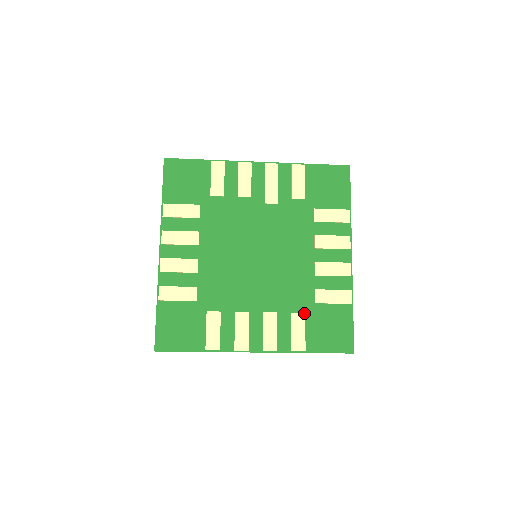
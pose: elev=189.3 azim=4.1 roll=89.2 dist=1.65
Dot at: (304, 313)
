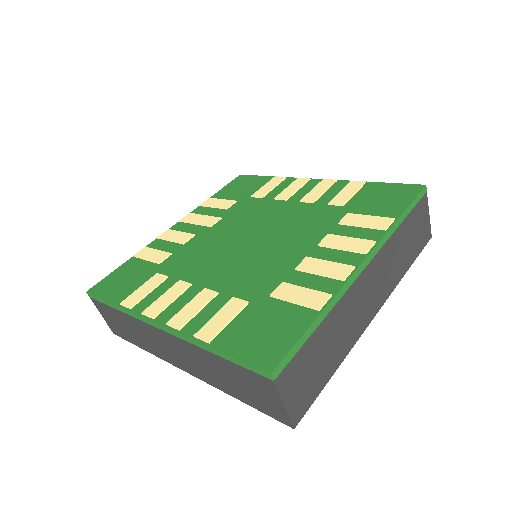
Dot at: (347, 214)
